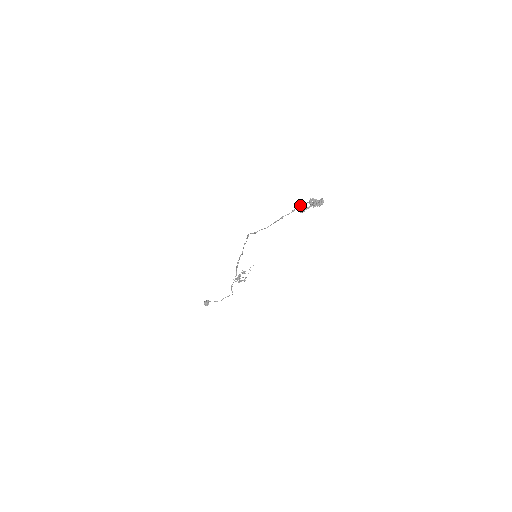
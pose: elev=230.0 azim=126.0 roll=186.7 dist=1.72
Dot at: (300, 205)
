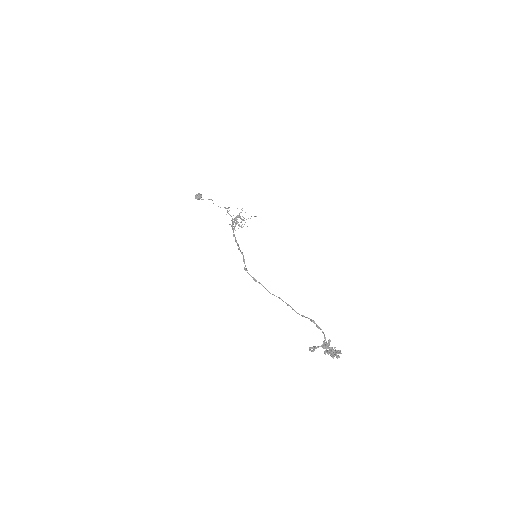
Dot at: (313, 322)
